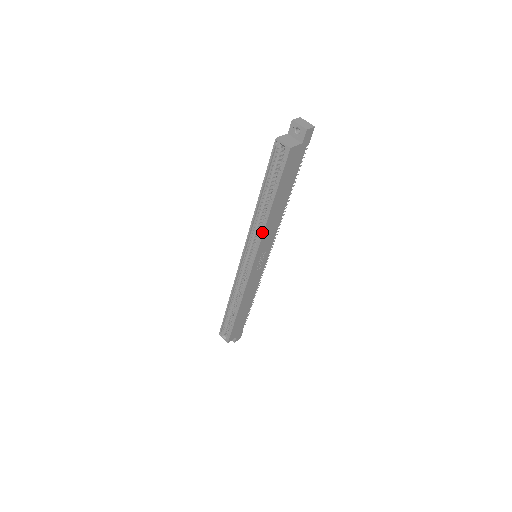
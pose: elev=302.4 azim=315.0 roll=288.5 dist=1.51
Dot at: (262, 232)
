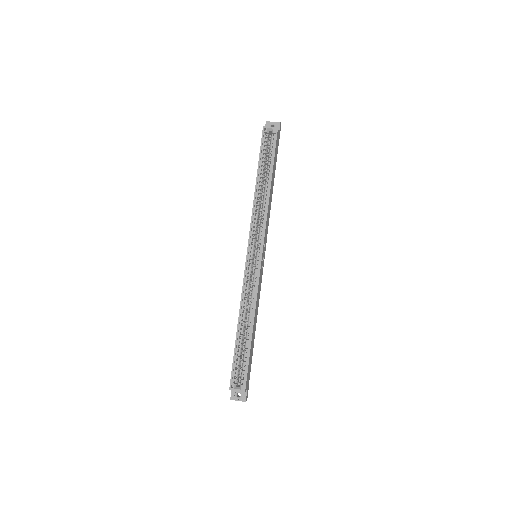
Dot at: (266, 212)
